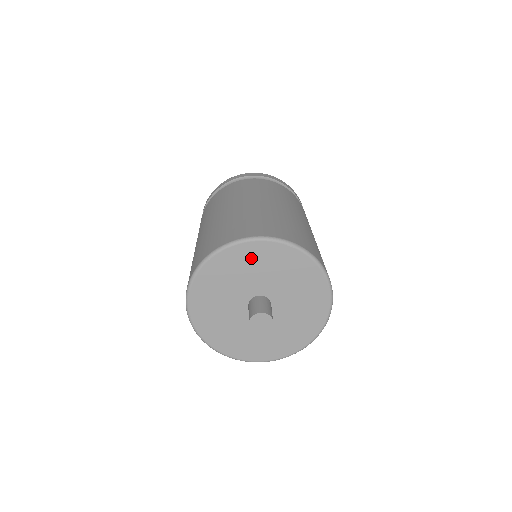
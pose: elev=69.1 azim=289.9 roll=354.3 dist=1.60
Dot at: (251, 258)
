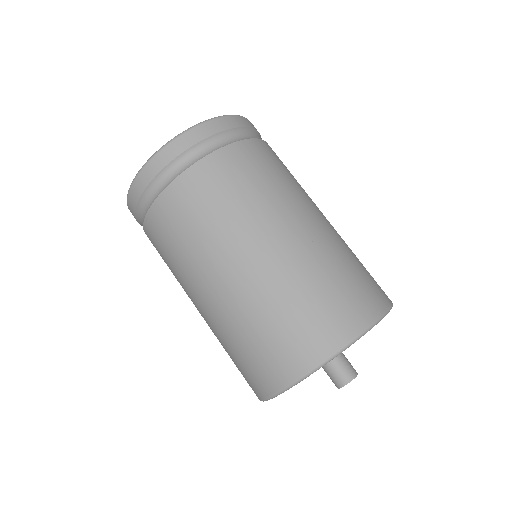
Dot at: occluded
